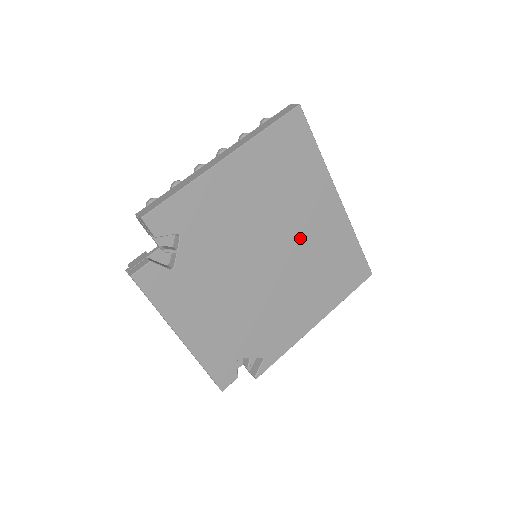
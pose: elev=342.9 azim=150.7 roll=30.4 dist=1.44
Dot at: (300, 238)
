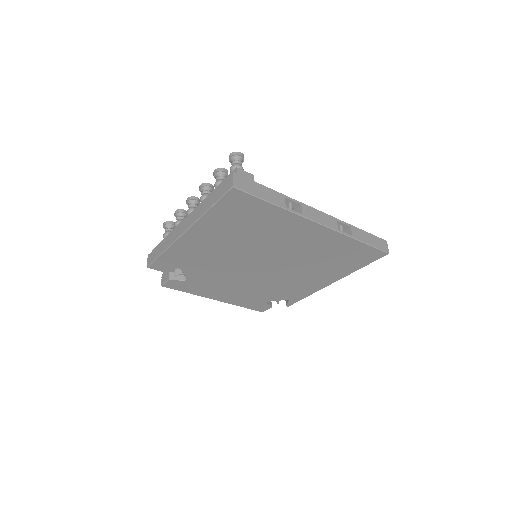
Dot at: (287, 251)
